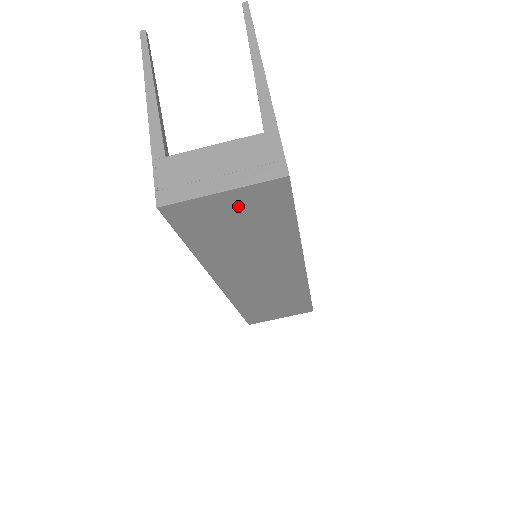
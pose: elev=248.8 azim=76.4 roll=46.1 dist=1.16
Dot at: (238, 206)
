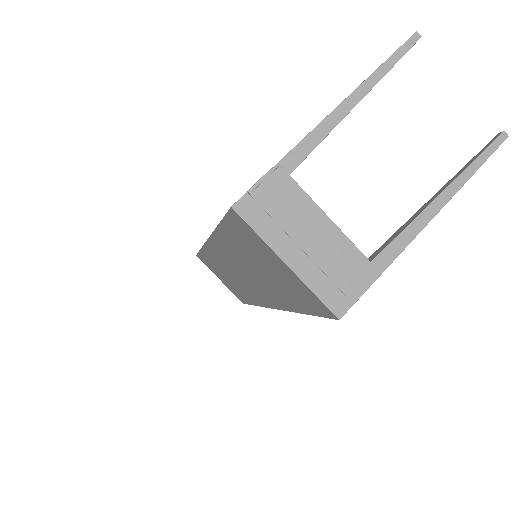
Dot at: (283, 273)
